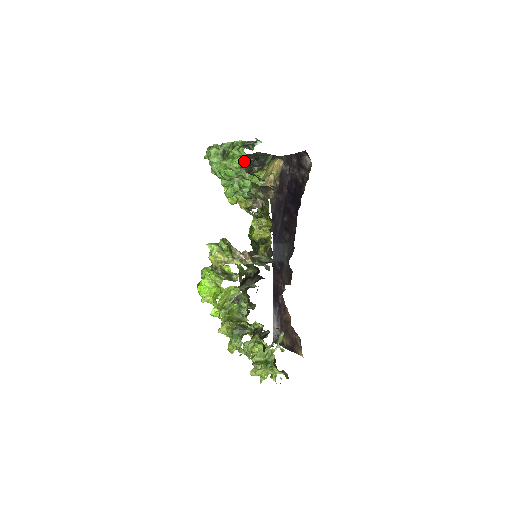
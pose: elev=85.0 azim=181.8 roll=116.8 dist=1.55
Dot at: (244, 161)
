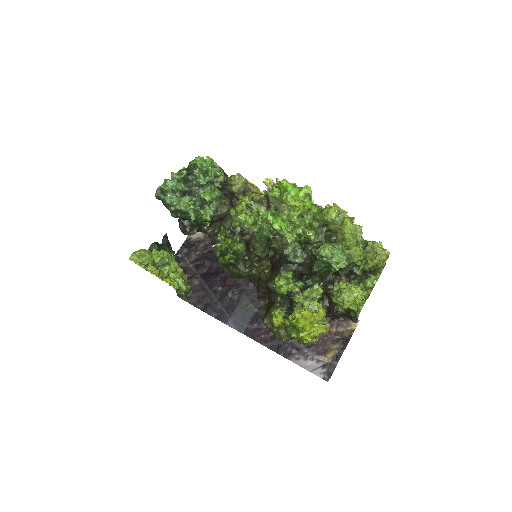
Dot at: occluded
